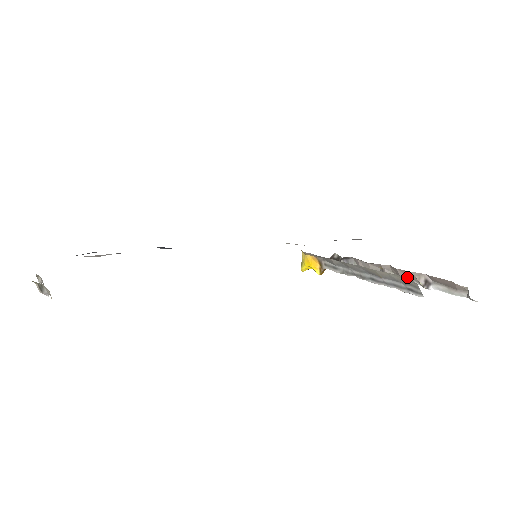
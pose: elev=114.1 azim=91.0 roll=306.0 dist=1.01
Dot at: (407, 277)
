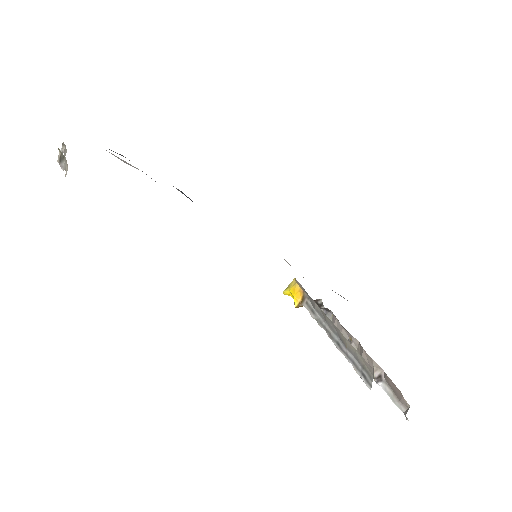
Dot at: (367, 362)
